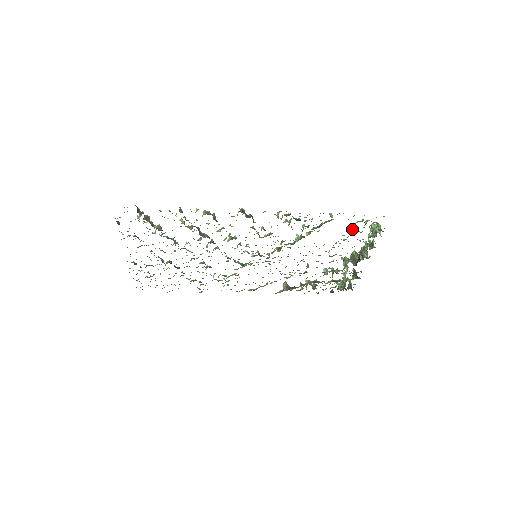
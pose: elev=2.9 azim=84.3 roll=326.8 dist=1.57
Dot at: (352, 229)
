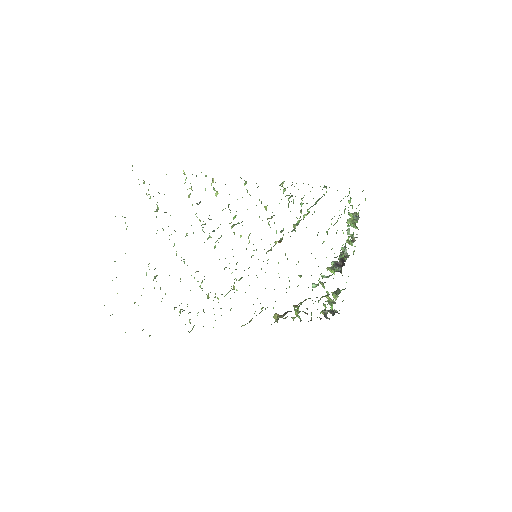
Dot at: occluded
